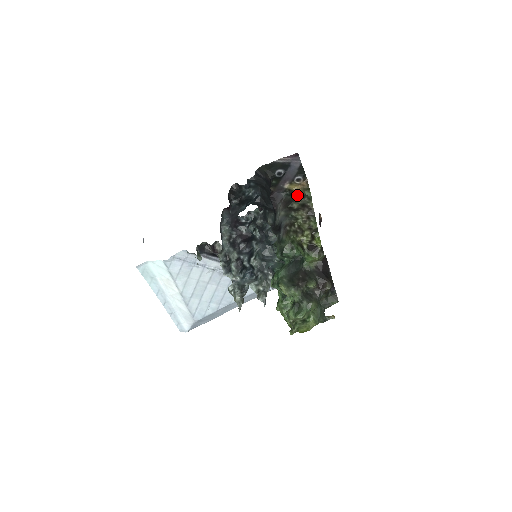
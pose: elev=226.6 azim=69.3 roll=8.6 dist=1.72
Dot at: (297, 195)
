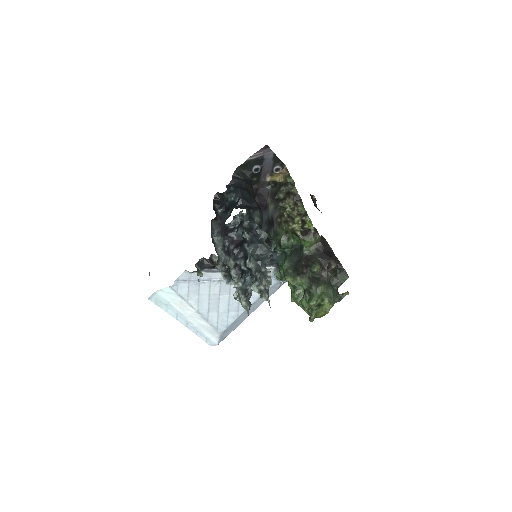
Dot at: (281, 185)
